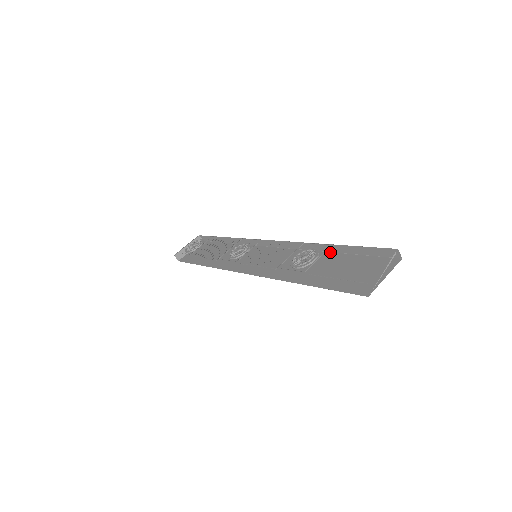
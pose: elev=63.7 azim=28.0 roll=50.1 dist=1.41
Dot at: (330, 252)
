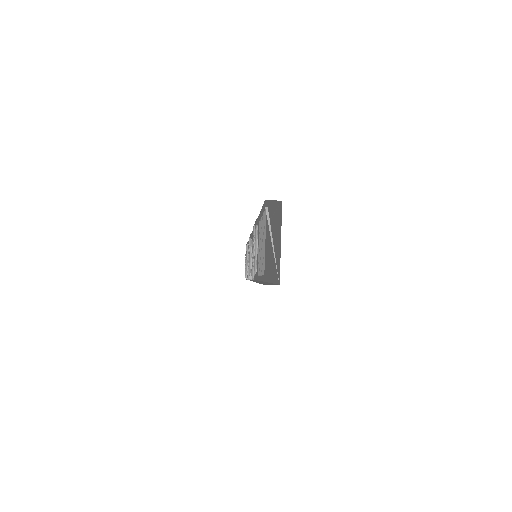
Dot at: (270, 220)
